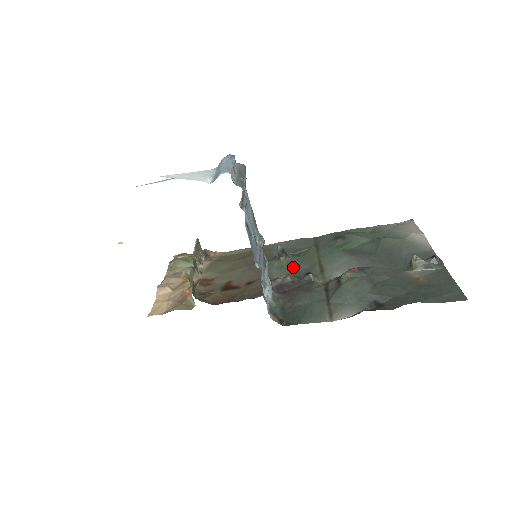
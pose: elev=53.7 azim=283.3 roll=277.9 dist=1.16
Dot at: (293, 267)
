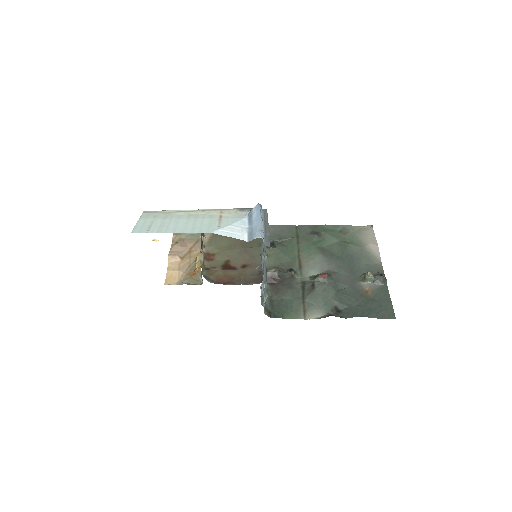
Dot at: (279, 258)
